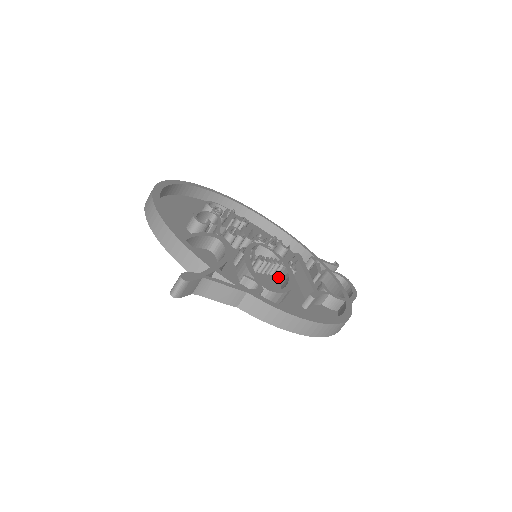
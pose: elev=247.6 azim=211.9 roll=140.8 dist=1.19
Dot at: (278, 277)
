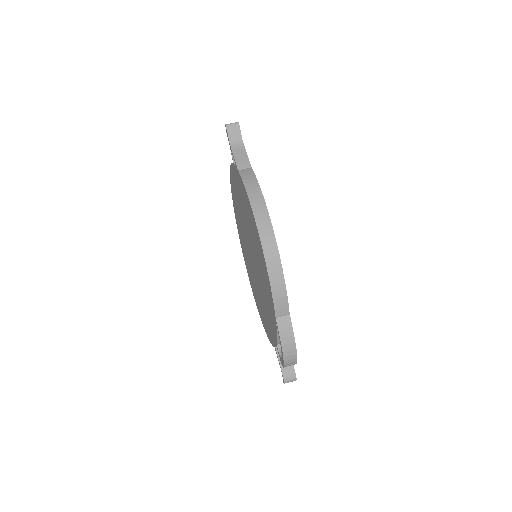
Dot at: occluded
